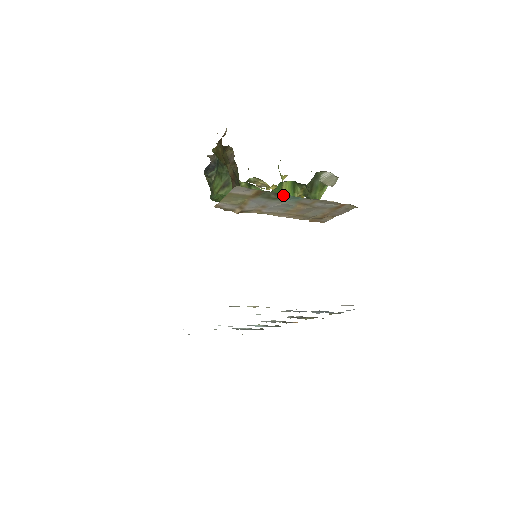
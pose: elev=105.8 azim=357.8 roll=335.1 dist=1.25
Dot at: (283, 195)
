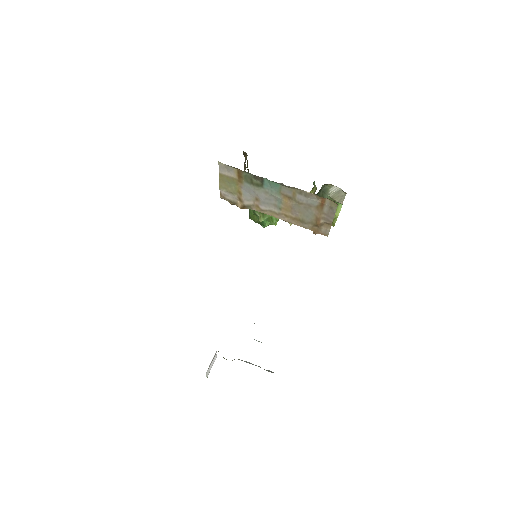
Dot at: (262, 179)
